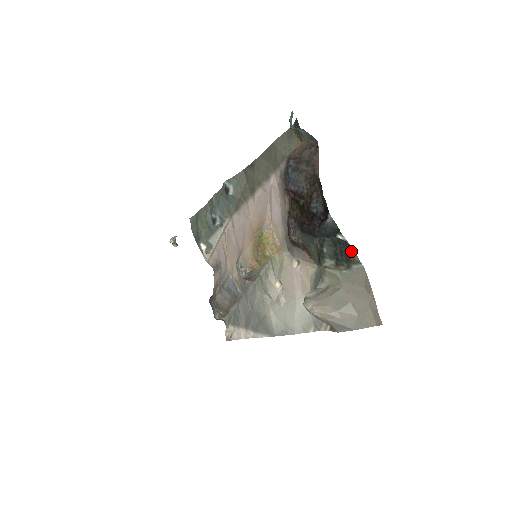
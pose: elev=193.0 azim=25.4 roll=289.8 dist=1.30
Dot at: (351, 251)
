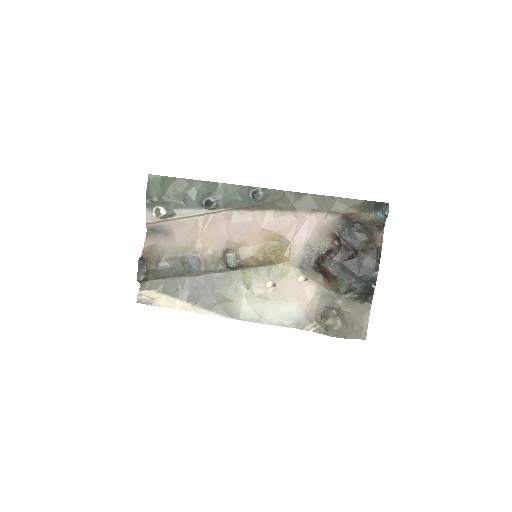
Dot at: (372, 295)
